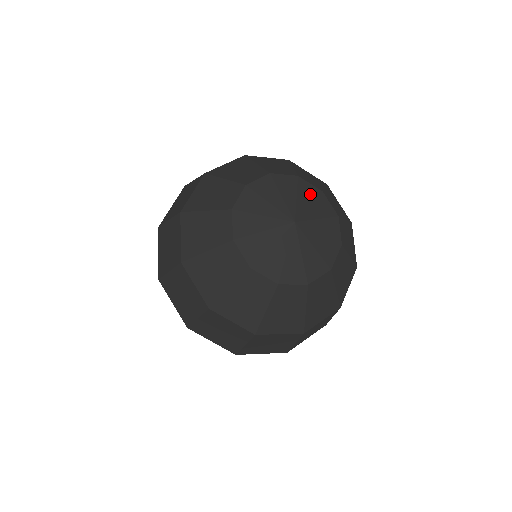
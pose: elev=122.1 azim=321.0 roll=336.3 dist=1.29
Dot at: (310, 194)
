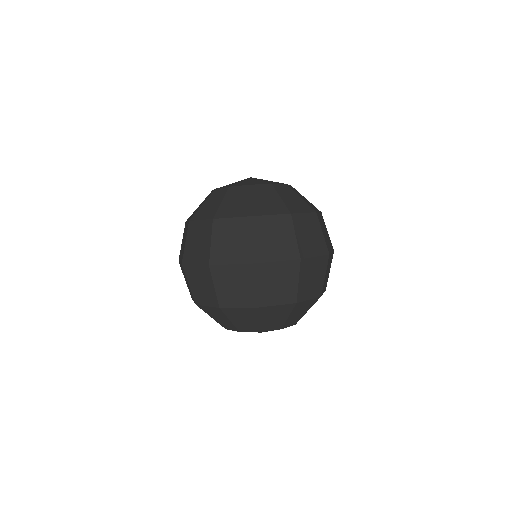
Dot at: occluded
